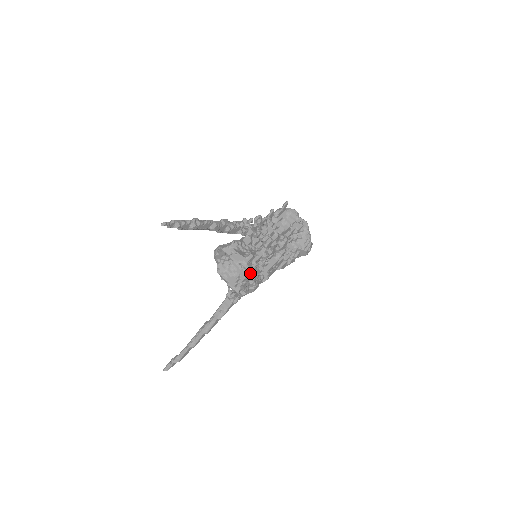
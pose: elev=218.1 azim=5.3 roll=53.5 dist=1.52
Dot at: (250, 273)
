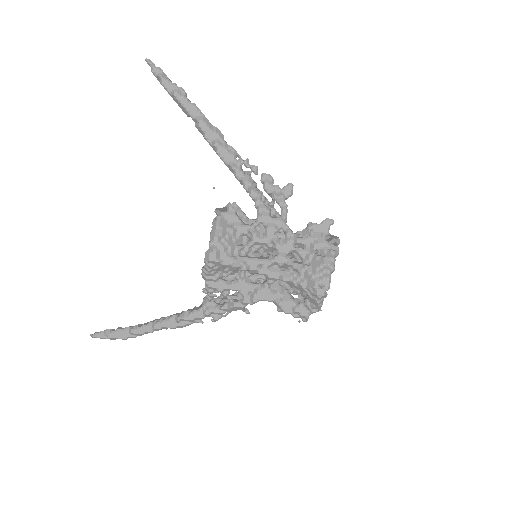
Dot at: (216, 227)
